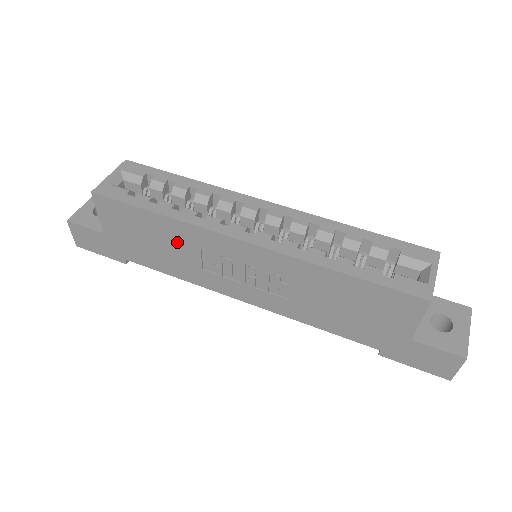
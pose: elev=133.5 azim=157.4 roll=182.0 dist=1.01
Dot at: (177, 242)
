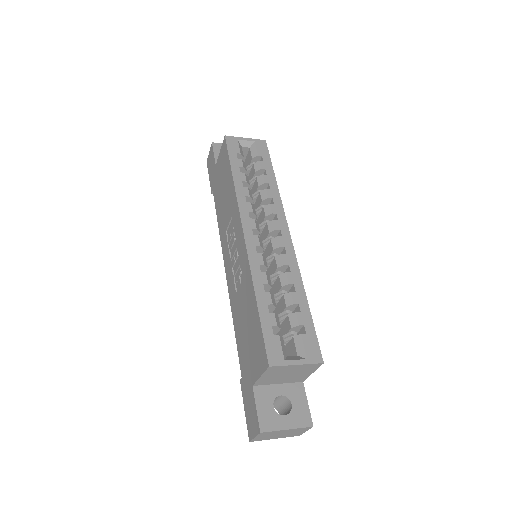
Dot at: (229, 202)
